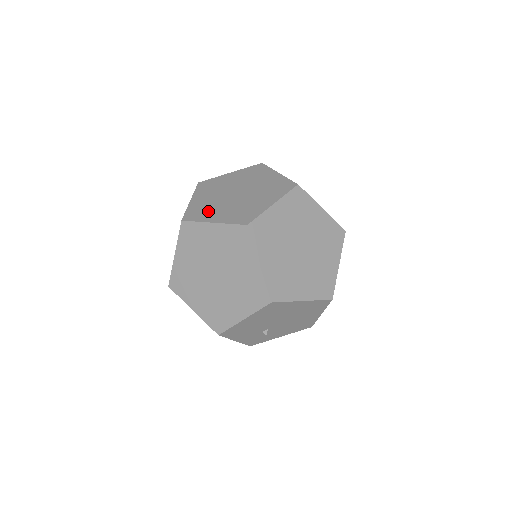
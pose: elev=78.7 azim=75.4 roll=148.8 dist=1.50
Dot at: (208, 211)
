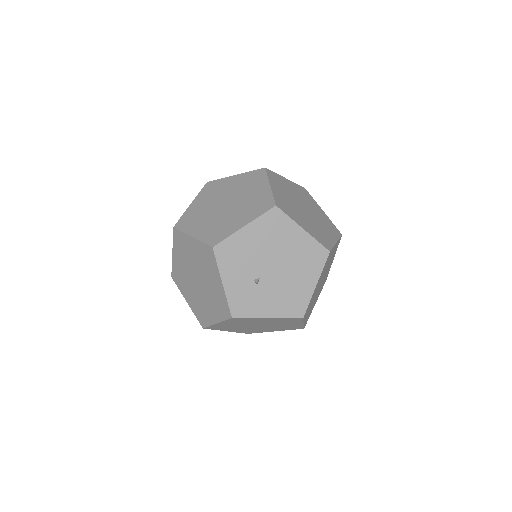
Dot at: occluded
